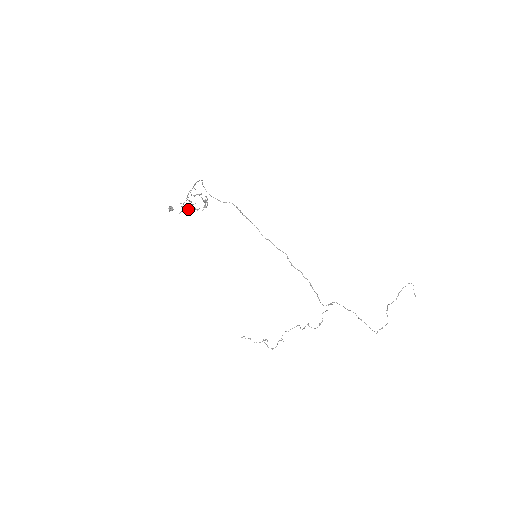
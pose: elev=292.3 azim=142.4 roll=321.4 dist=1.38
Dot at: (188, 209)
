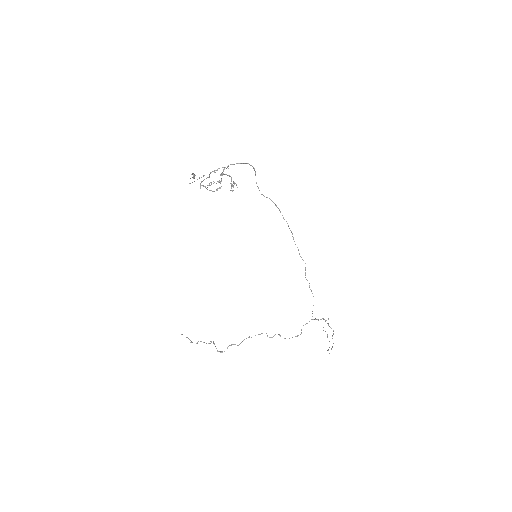
Dot at: occluded
